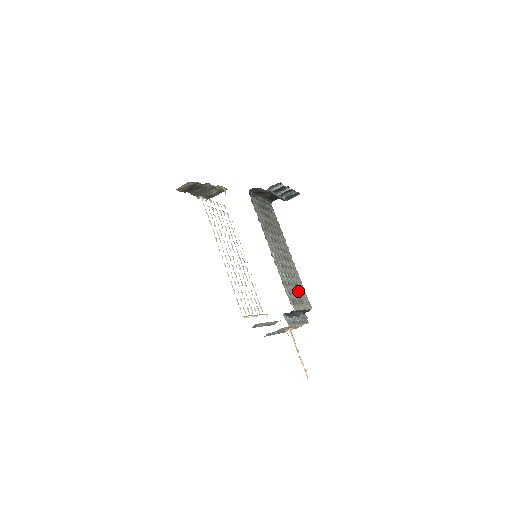
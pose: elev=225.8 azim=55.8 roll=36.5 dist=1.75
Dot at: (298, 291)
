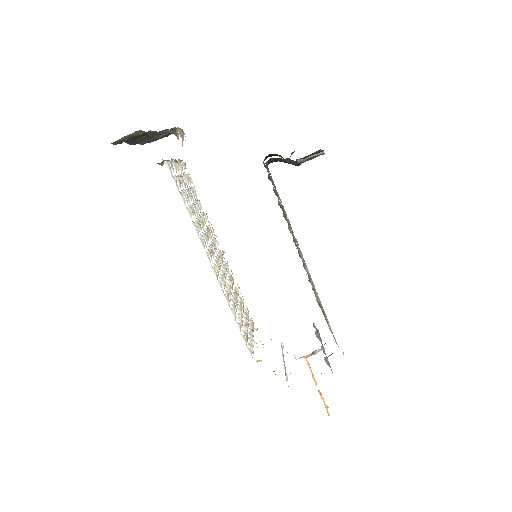
Dot at: occluded
